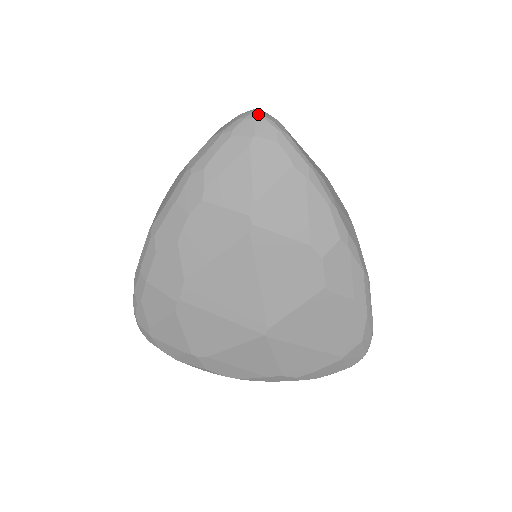
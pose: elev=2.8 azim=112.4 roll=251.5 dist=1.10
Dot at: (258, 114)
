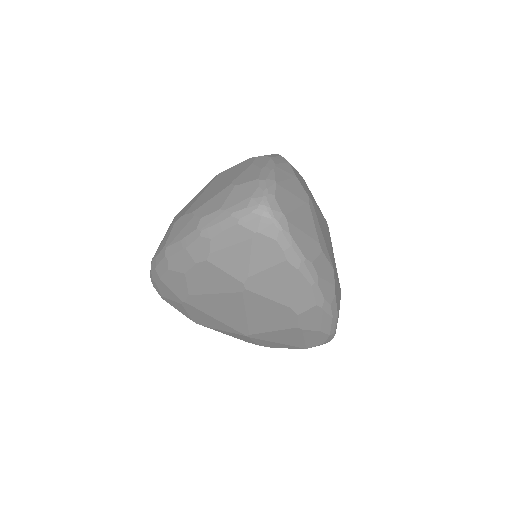
Dot at: (265, 211)
